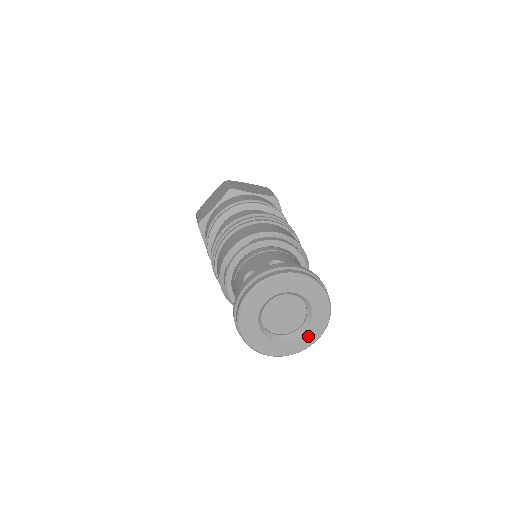
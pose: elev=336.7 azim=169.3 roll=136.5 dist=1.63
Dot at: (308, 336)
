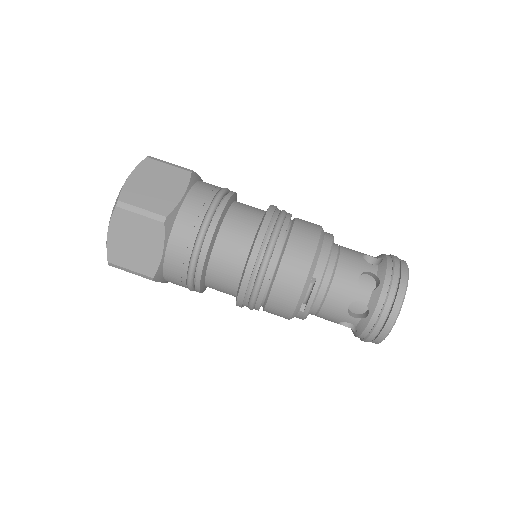
Dot at: occluded
